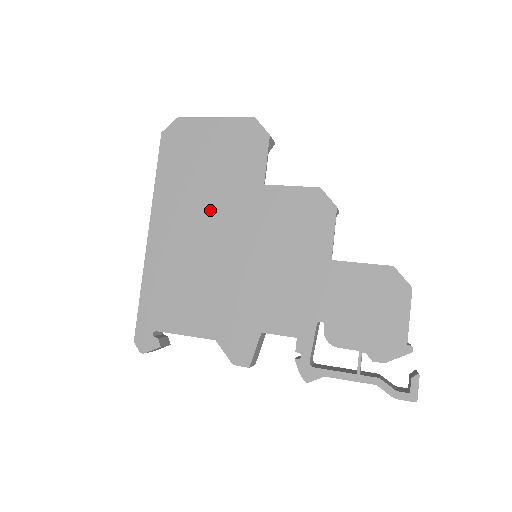
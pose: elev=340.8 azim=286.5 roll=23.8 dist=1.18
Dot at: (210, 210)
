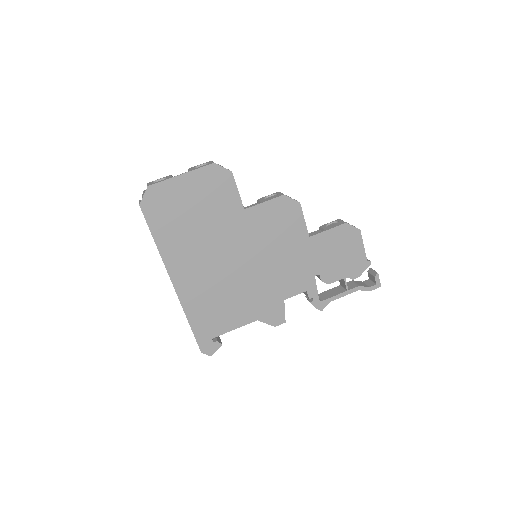
Dot at: (212, 245)
